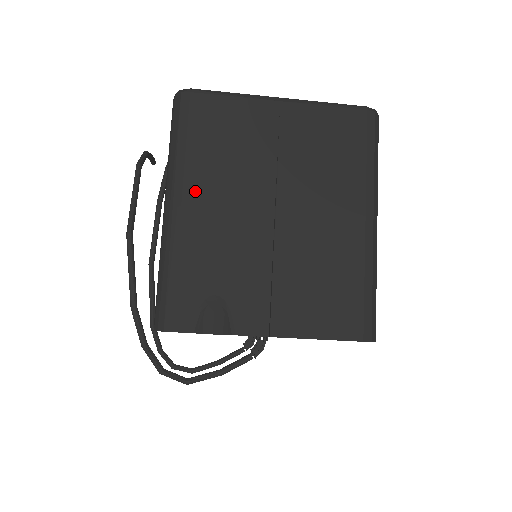
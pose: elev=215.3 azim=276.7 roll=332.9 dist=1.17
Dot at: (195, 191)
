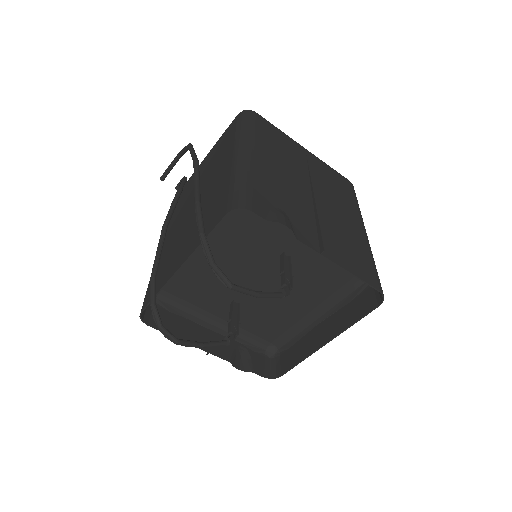
Dot at: (262, 152)
